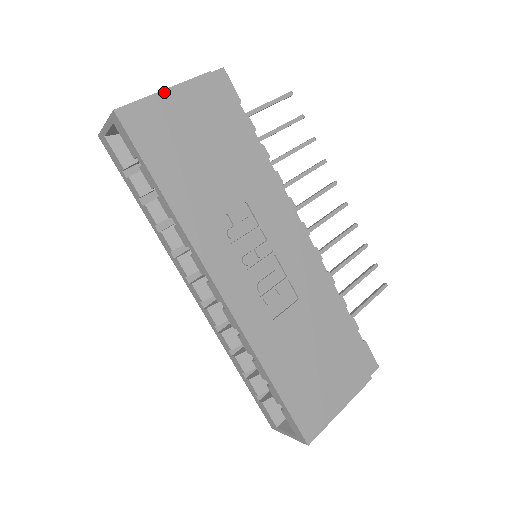
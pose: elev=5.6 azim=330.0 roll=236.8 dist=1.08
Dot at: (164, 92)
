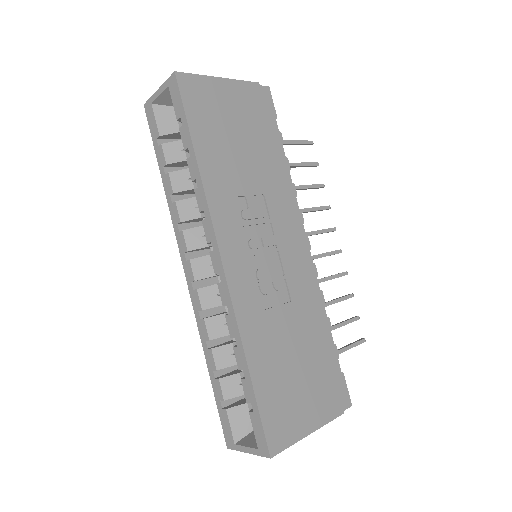
Dot at: (219, 79)
